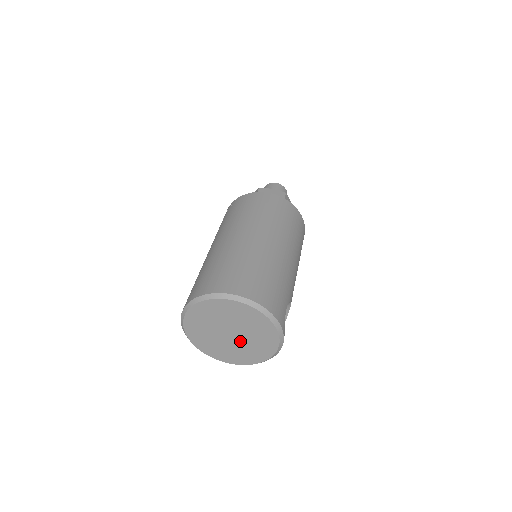
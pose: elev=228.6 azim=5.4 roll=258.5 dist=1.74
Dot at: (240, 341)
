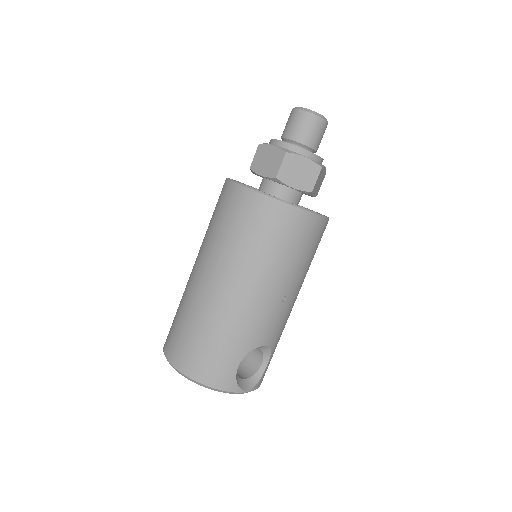
Dot at: occluded
